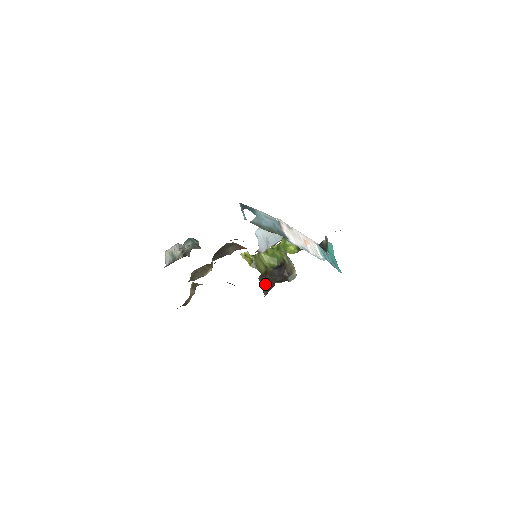
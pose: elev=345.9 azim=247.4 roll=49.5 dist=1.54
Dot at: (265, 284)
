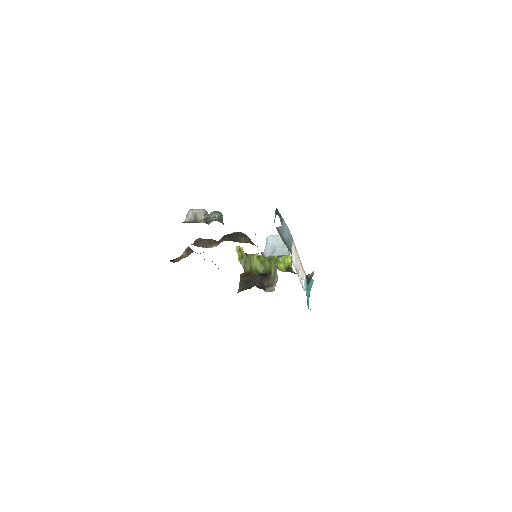
Dot at: (244, 282)
